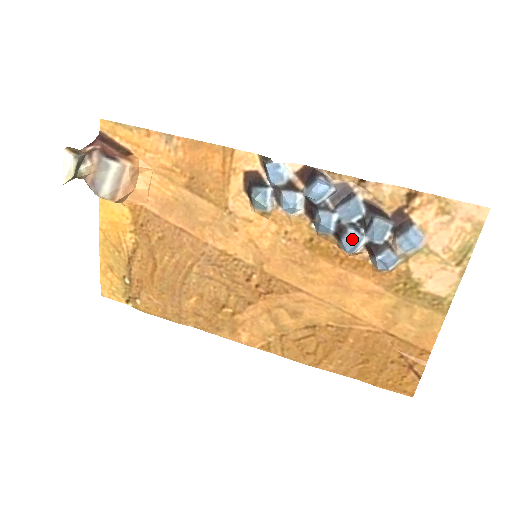
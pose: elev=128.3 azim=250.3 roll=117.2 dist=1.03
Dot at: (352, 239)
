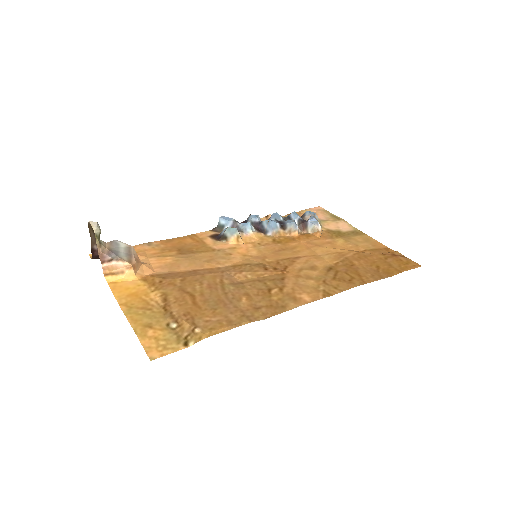
Dot at: (290, 220)
